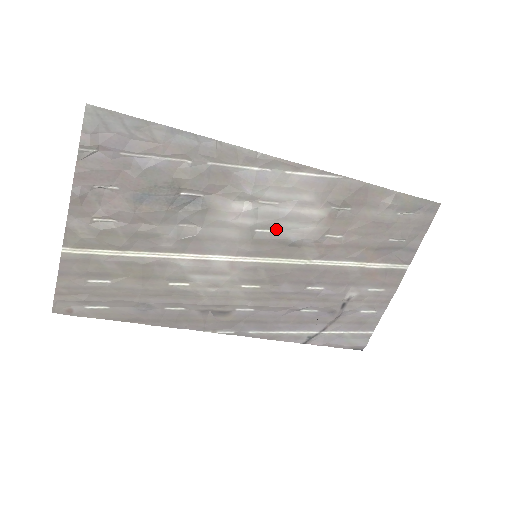
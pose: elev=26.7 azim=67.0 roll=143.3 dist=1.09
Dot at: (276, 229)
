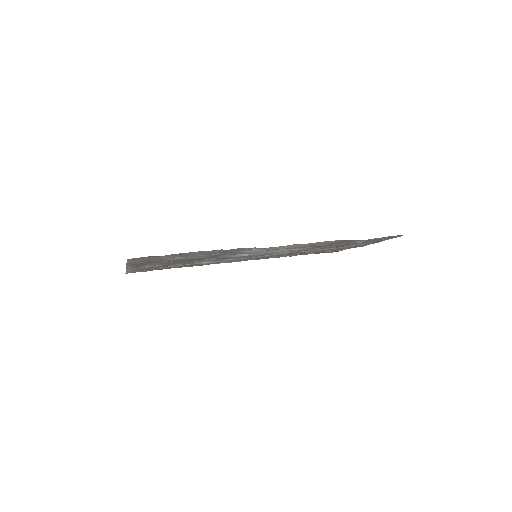
Dot at: occluded
